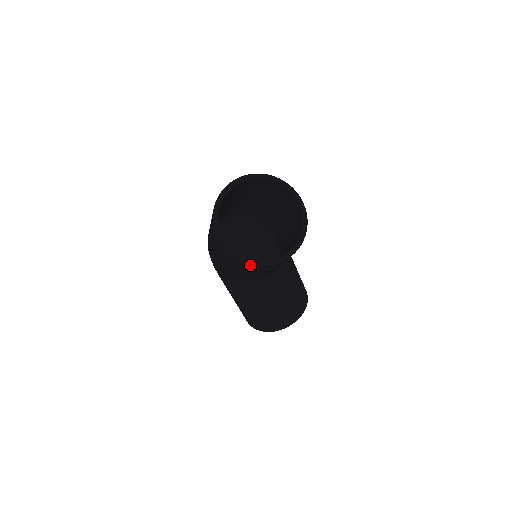
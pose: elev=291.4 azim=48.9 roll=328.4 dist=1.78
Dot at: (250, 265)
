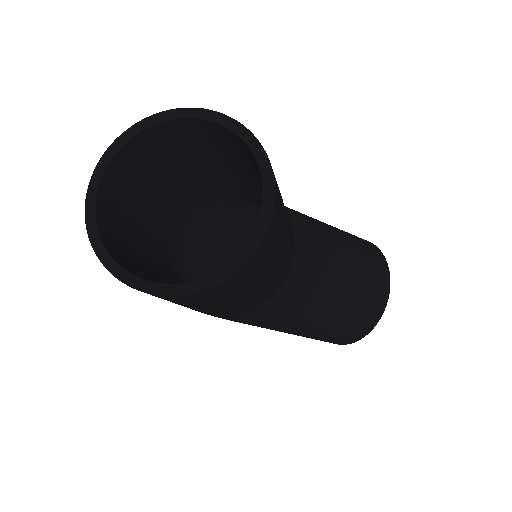
Dot at: (218, 285)
